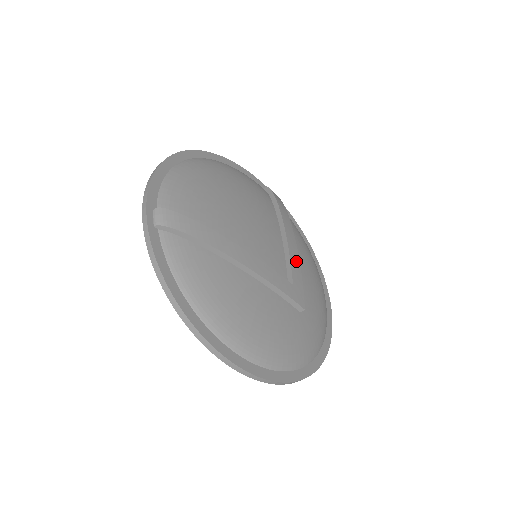
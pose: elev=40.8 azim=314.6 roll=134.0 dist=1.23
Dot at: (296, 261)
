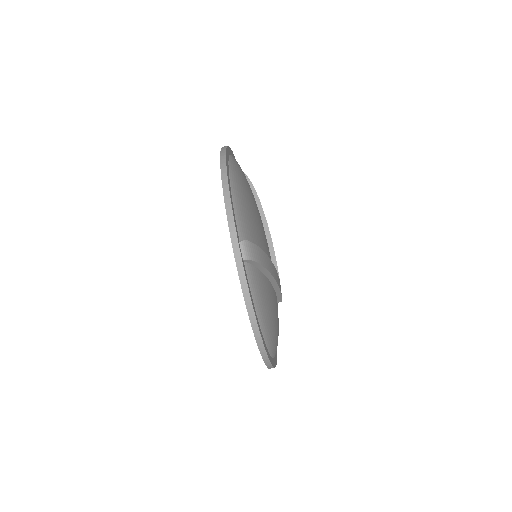
Dot at: occluded
